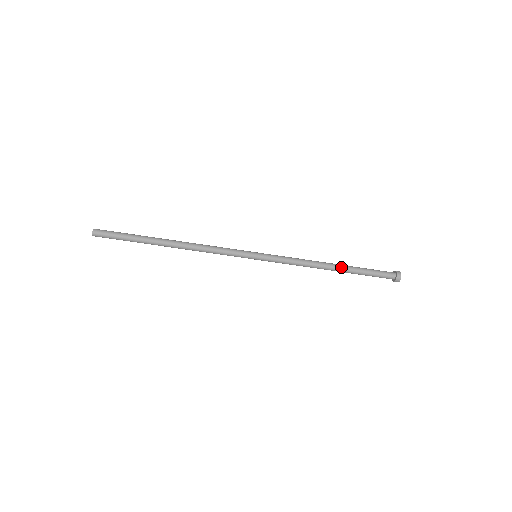
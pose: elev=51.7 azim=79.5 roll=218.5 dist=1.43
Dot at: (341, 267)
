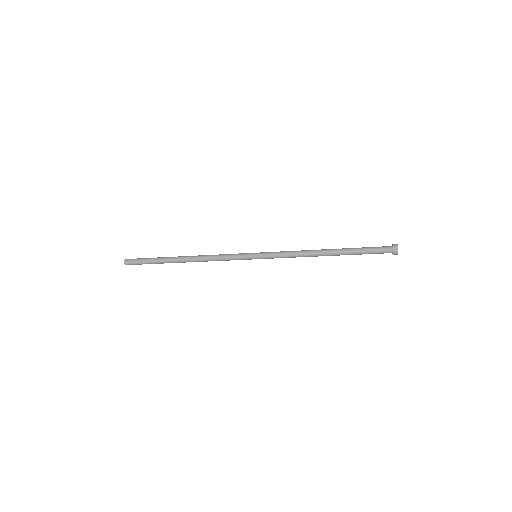
Dot at: (335, 253)
